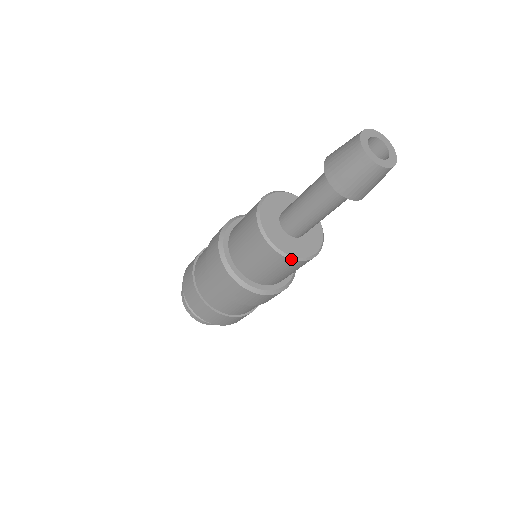
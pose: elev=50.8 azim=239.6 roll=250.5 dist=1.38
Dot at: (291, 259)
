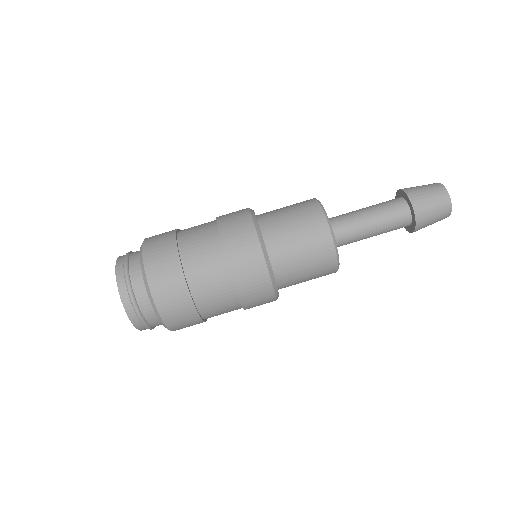
Dot at: (337, 259)
